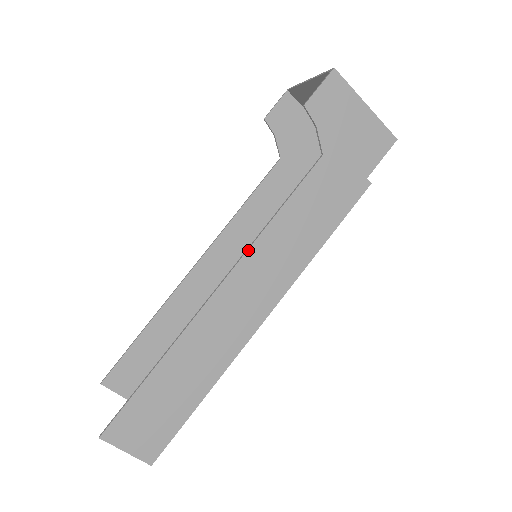
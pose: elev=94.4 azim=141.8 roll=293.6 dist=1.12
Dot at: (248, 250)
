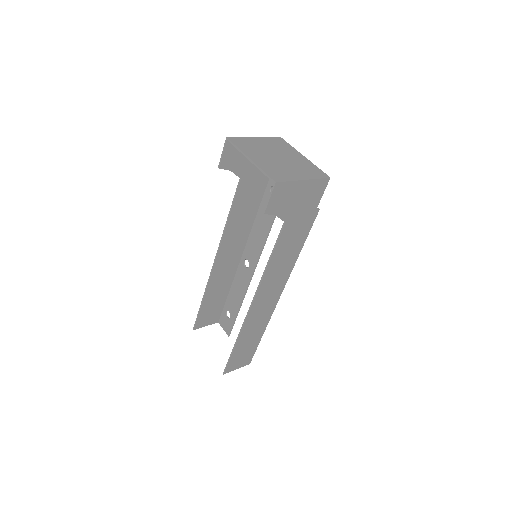
Dot at: (260, 285)
